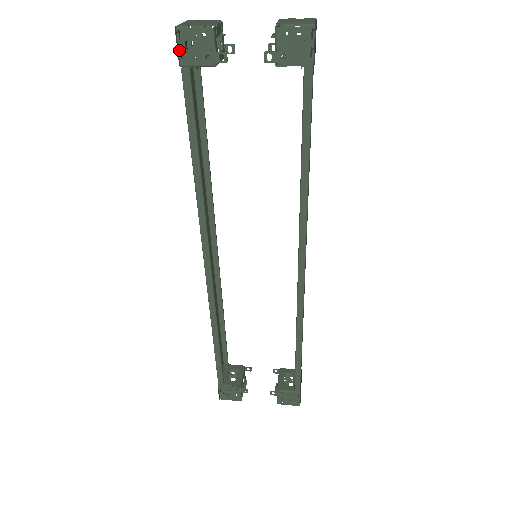
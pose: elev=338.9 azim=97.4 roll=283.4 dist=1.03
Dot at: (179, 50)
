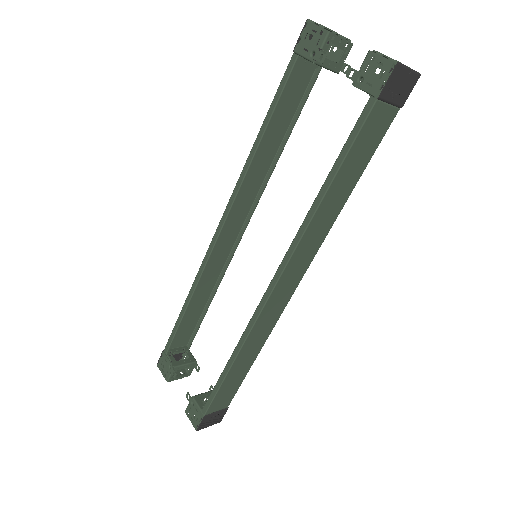
Dot at: (300, 38)
